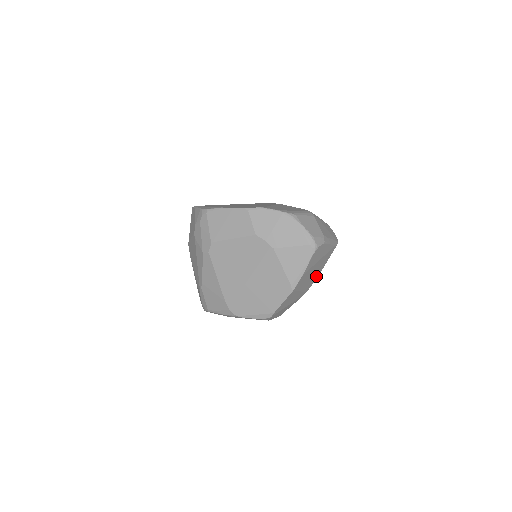
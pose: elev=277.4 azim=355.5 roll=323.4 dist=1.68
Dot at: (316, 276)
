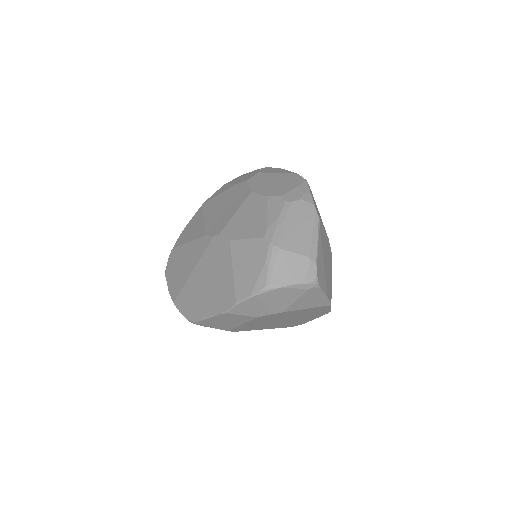
Dot at: (328, 245)
